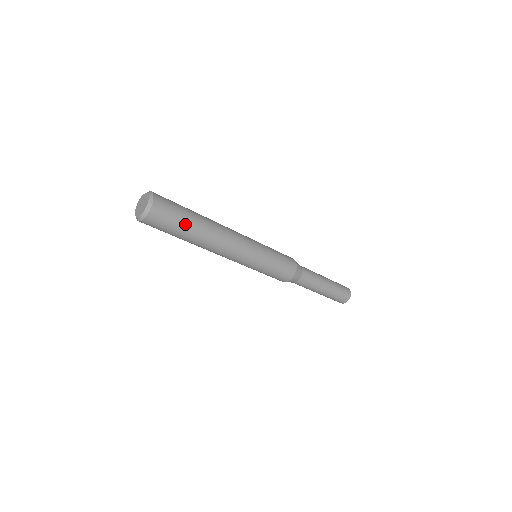
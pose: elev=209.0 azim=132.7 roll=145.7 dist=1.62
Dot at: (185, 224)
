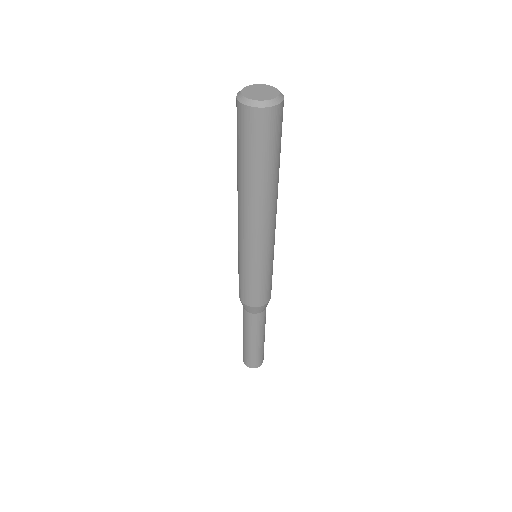
Dot at: (279, 153)
